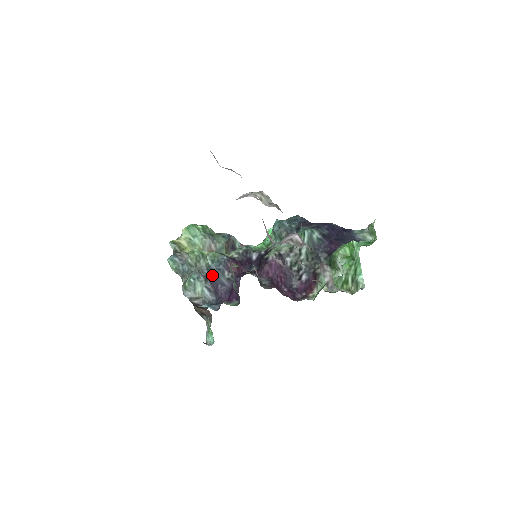
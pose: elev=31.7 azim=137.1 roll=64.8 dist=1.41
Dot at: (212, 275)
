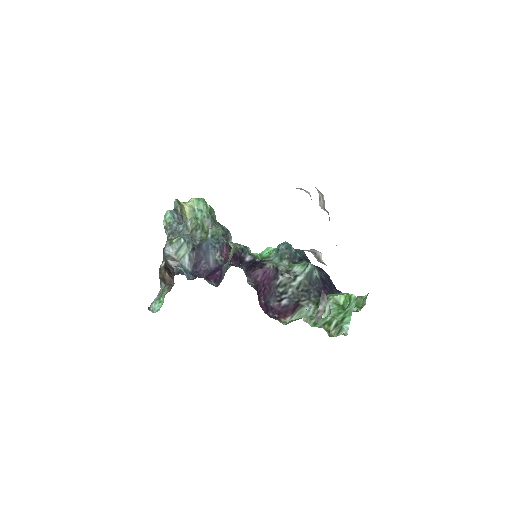
Dot at: (203, 248)
